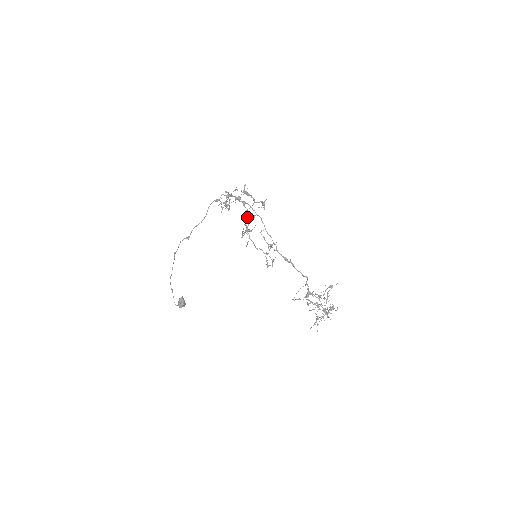
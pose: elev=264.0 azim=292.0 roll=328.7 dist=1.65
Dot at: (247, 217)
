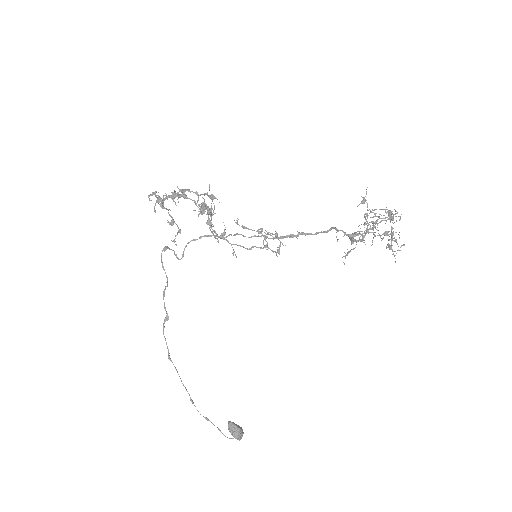
Dot at: occluded
